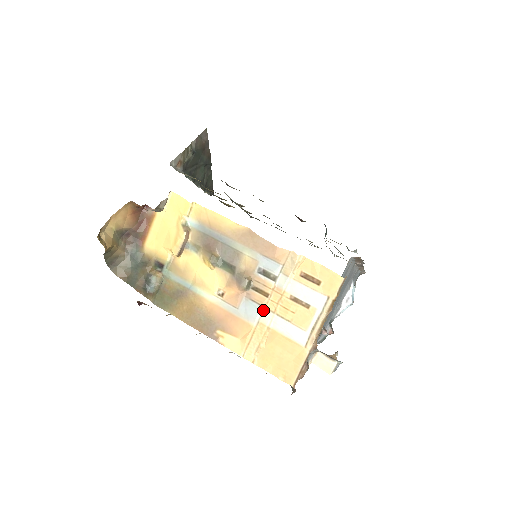
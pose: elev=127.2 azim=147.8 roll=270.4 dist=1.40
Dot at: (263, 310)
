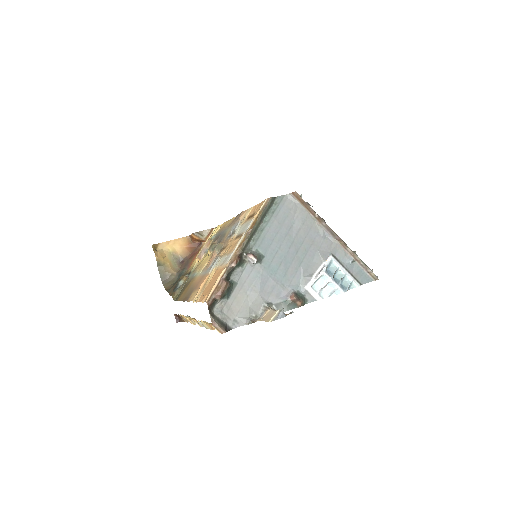
Dot at: (219, 259)
